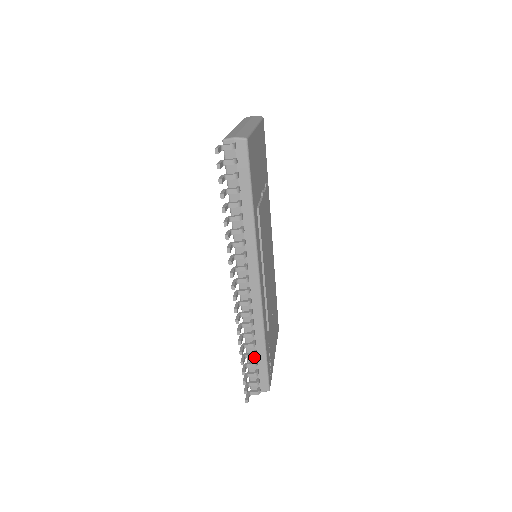
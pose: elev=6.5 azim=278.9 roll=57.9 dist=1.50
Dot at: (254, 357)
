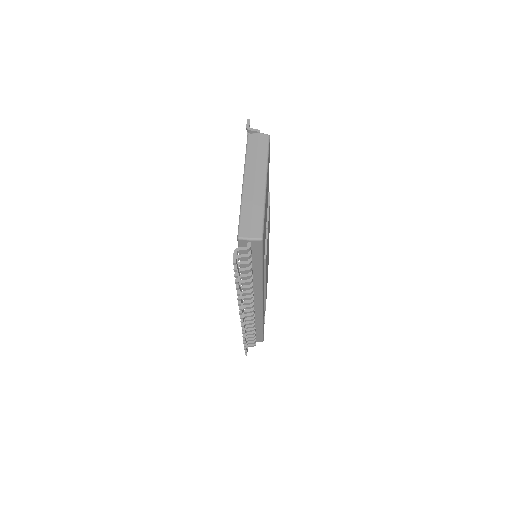
Dot at: occluded
